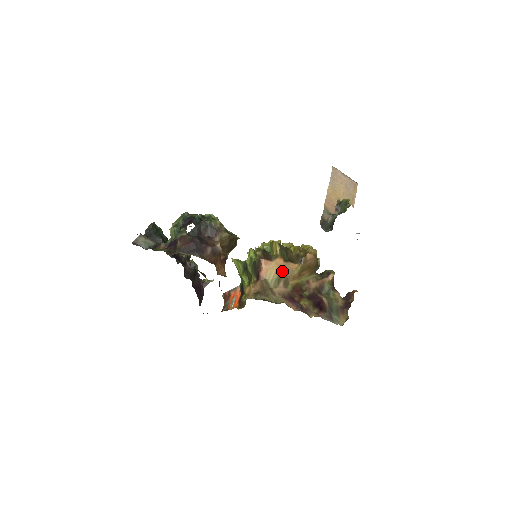
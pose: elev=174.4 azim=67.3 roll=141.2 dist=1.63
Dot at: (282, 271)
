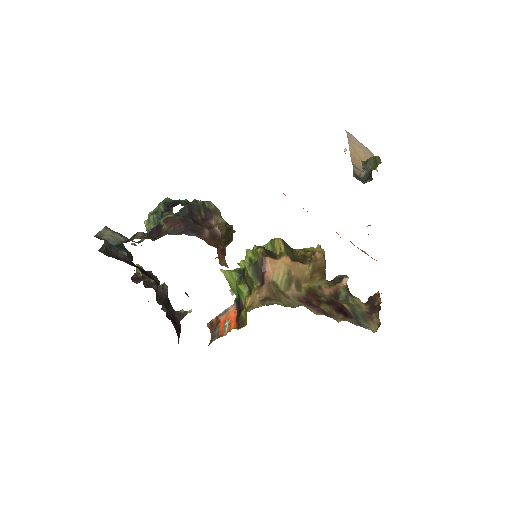
Dot at: (291, 271)
